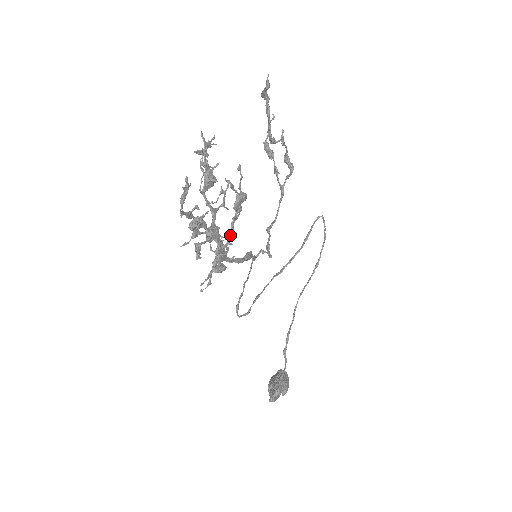
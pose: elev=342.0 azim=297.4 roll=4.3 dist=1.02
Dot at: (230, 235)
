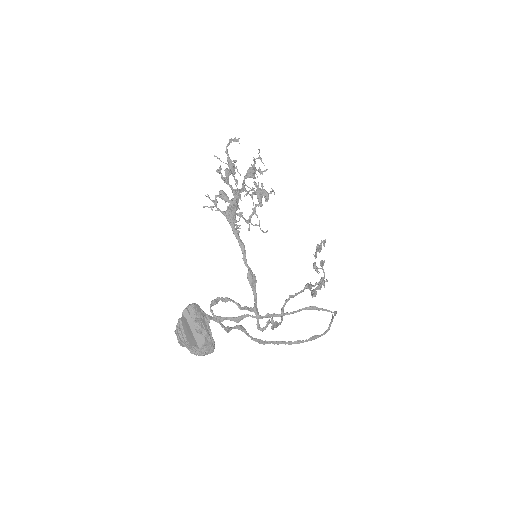
Dot at: (246, 220)
